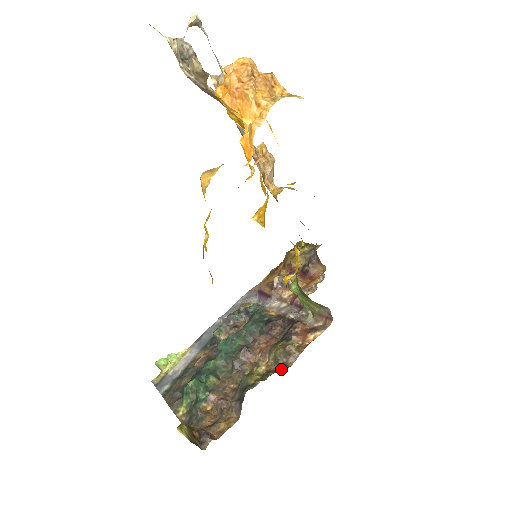
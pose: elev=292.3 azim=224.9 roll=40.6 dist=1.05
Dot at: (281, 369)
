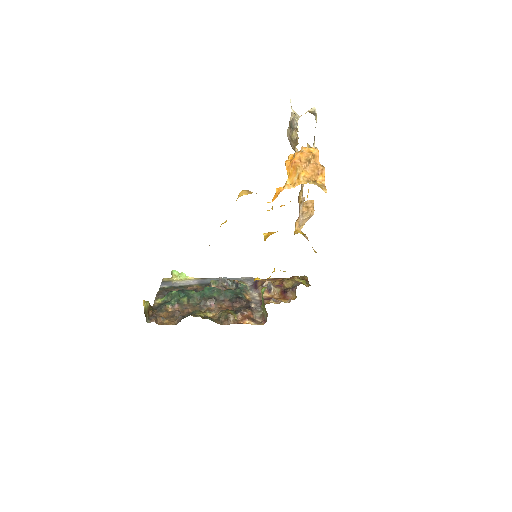
Dot at: (217, 322)
